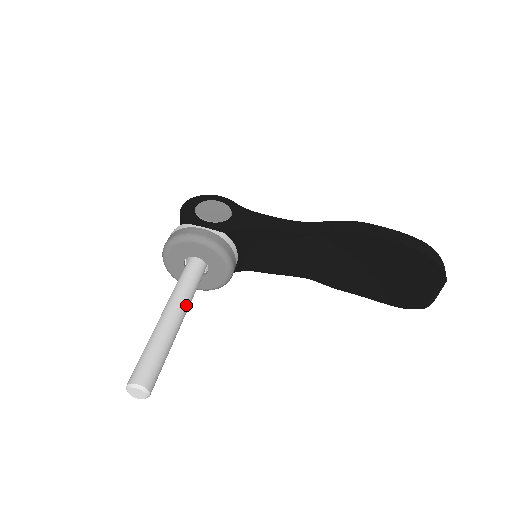
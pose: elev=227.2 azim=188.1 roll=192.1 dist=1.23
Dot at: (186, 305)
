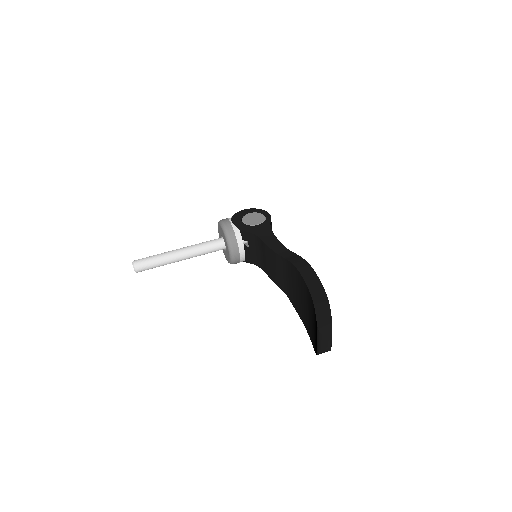
Dot at: (191, 252)
